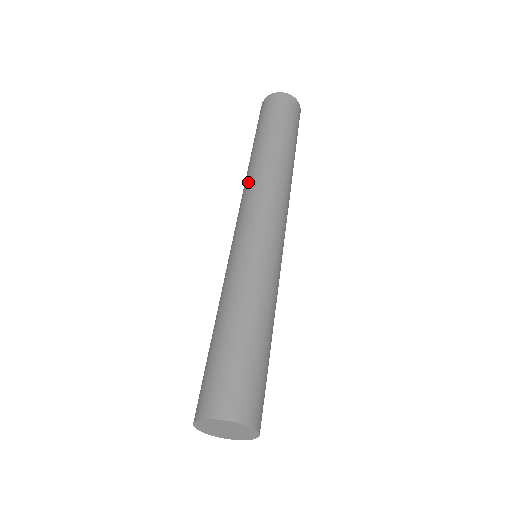
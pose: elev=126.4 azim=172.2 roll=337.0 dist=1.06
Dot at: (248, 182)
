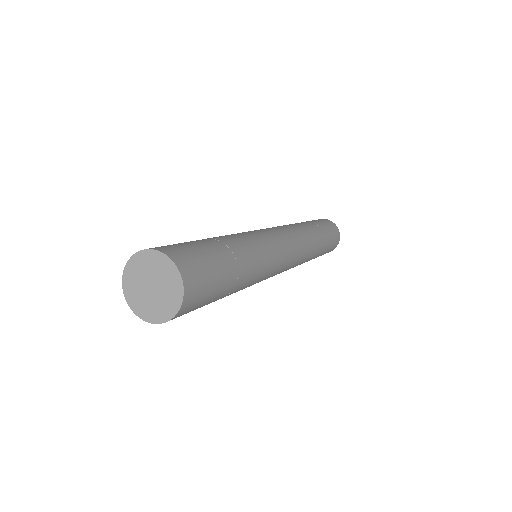
Dot at: (283, 225)
